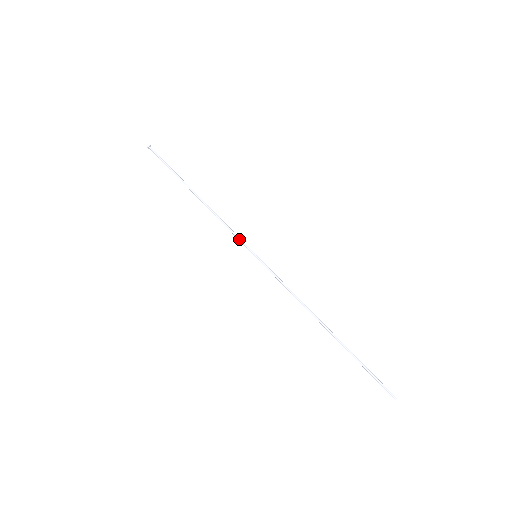
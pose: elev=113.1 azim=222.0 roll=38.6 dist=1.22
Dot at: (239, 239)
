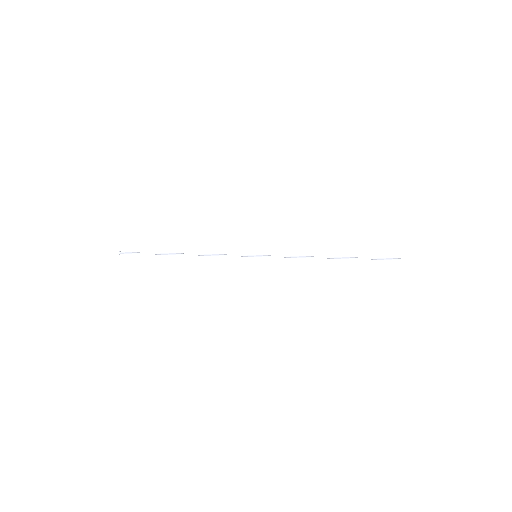
Dot at: (237, 255)
